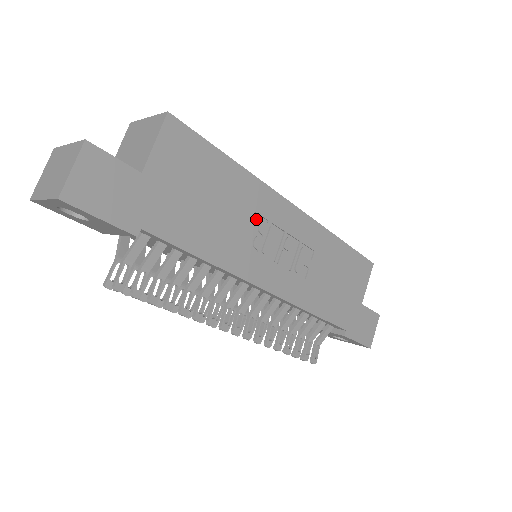
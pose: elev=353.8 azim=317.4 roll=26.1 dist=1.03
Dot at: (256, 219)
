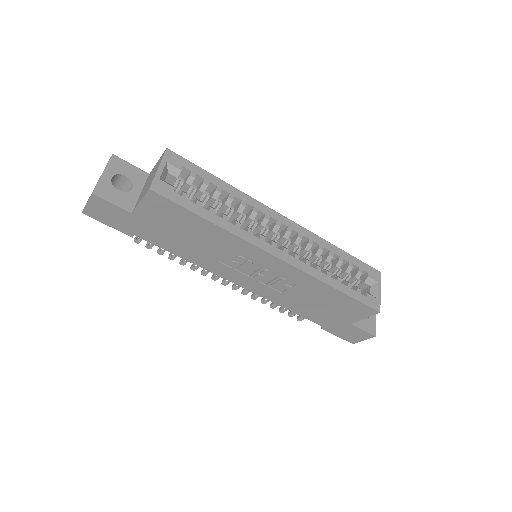
Dot at: (234, 253)
